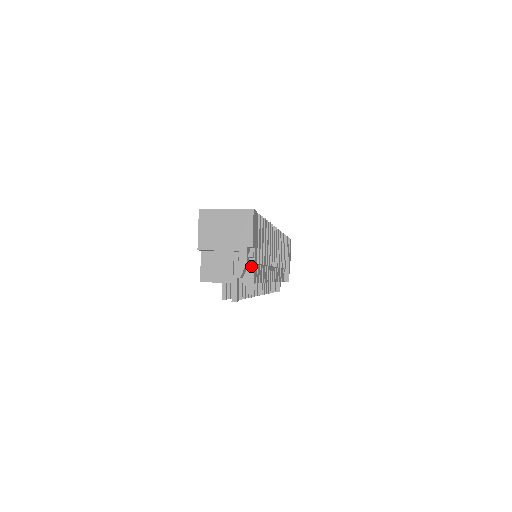
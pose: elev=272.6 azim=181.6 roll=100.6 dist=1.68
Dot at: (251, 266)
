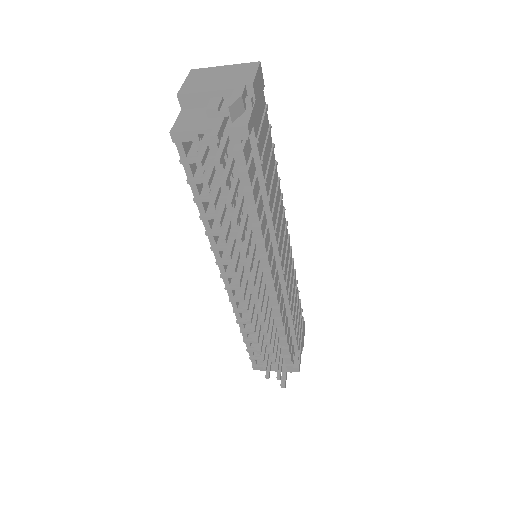
Dot at: (247, 113)
